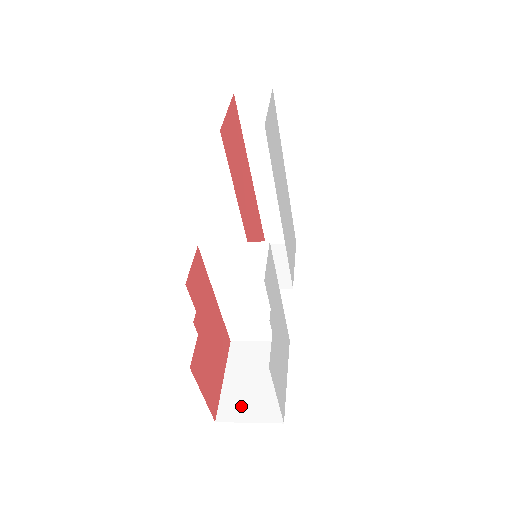
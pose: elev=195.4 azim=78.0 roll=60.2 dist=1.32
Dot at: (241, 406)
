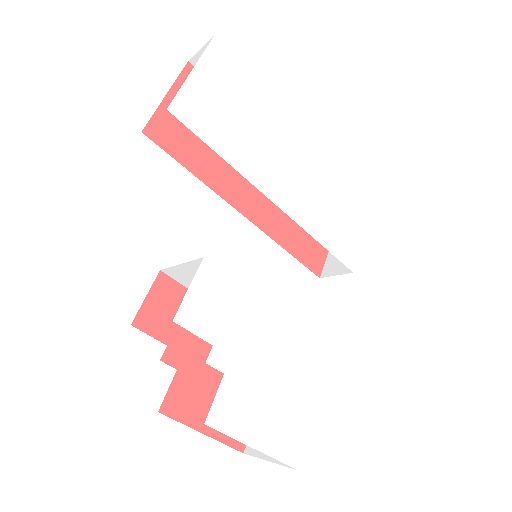
Dot at: occluded
